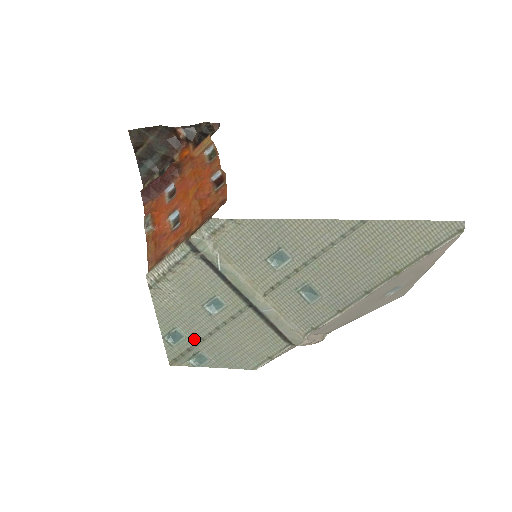
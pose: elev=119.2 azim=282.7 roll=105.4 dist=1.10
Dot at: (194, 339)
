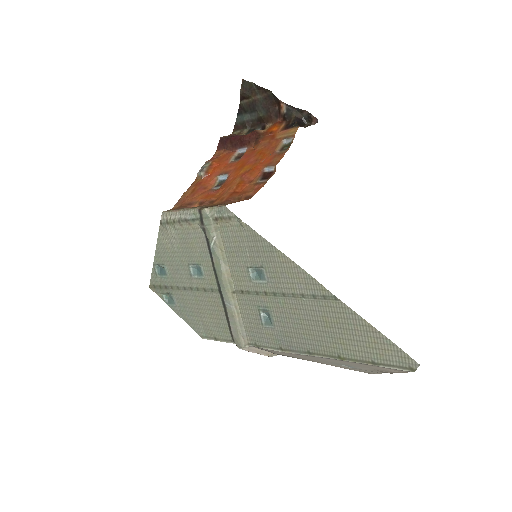
Dot at: (173, 283)
